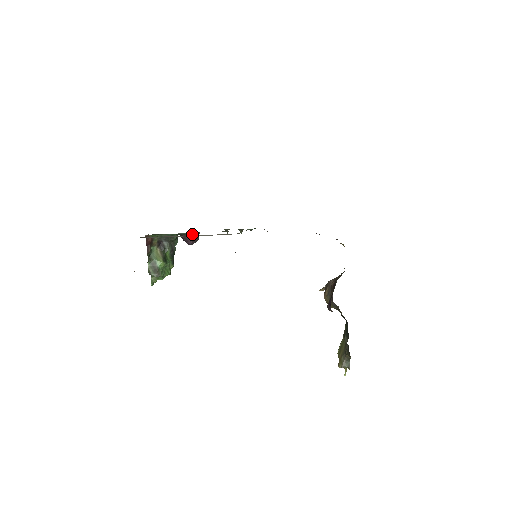
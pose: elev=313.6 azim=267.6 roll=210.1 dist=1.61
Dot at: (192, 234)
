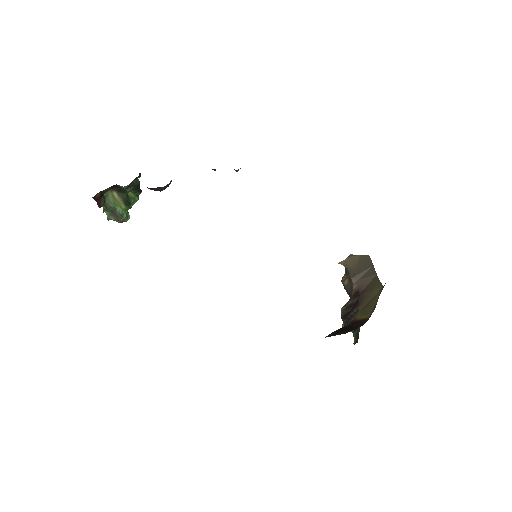
Dot at: (161, 187)
